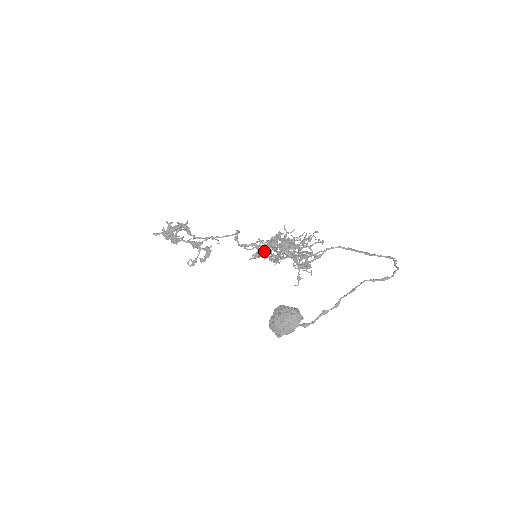
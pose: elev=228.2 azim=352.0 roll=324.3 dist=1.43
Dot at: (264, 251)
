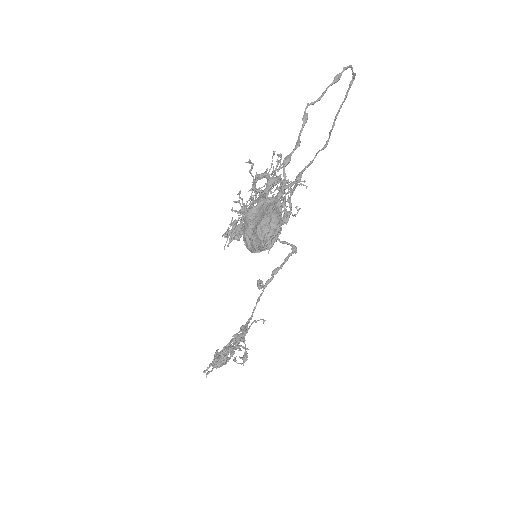
Dot at: (232, 223)
